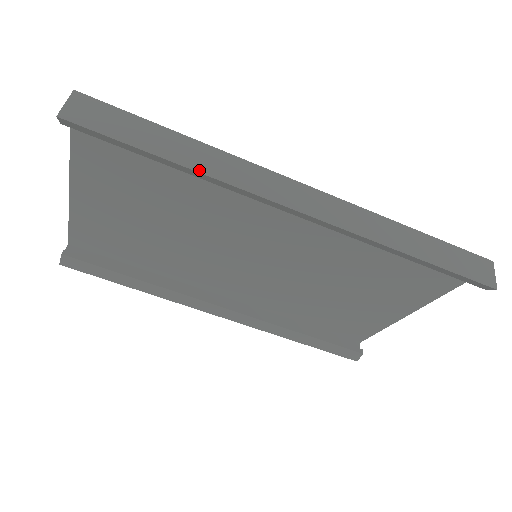
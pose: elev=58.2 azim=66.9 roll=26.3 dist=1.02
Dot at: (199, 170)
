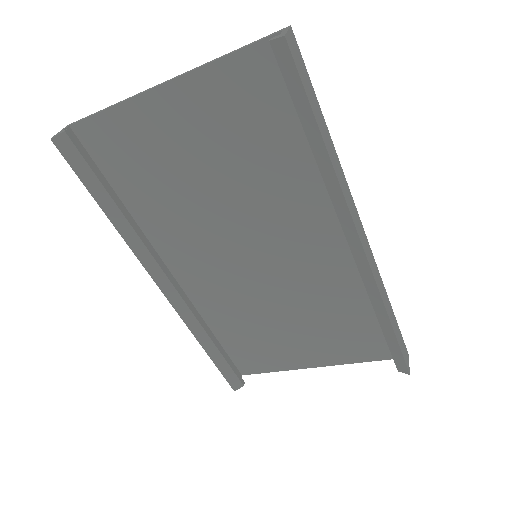
Dot at: (333, 165)
